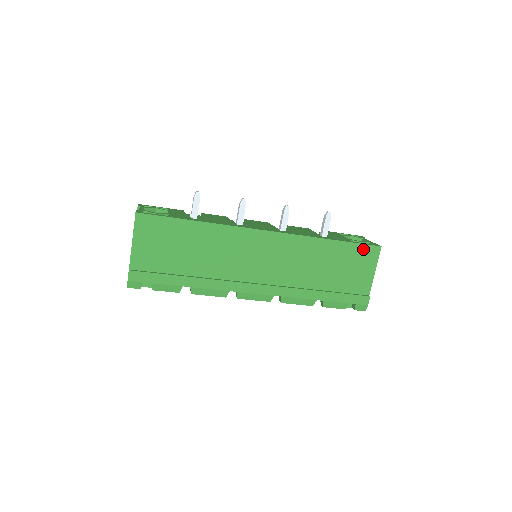
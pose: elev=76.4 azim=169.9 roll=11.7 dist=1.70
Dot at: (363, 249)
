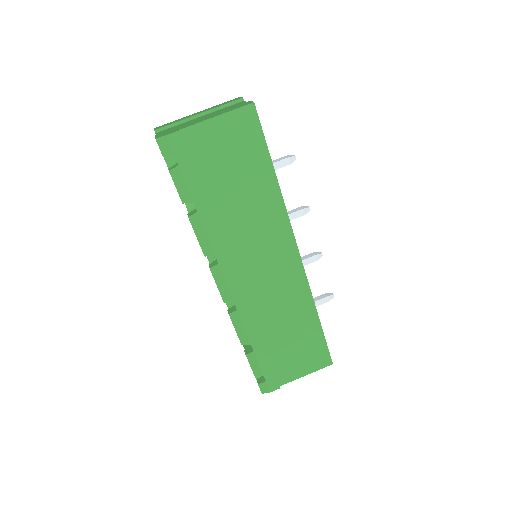
Dot at: (323, 351)
